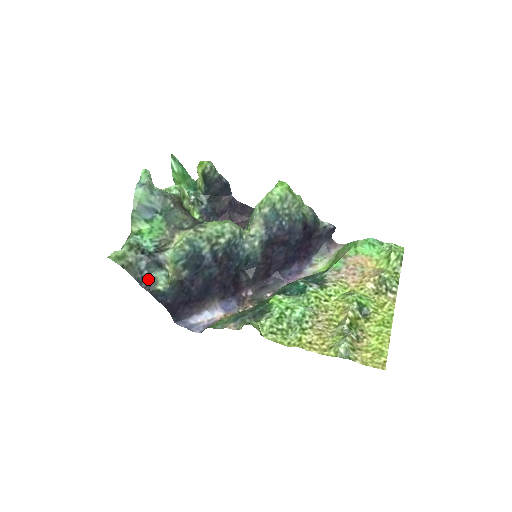
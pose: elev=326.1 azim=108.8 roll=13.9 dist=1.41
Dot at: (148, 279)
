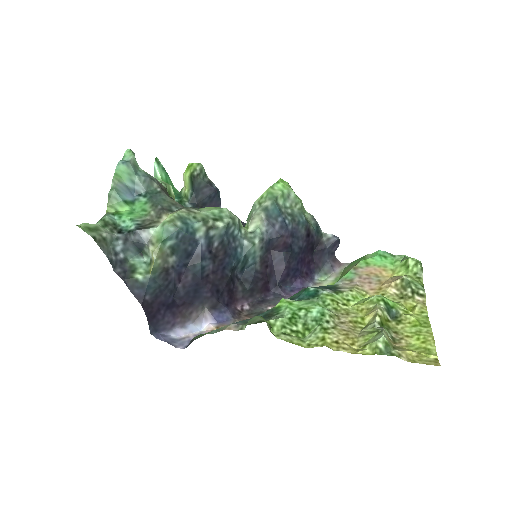
Dot at: (124, 265)
